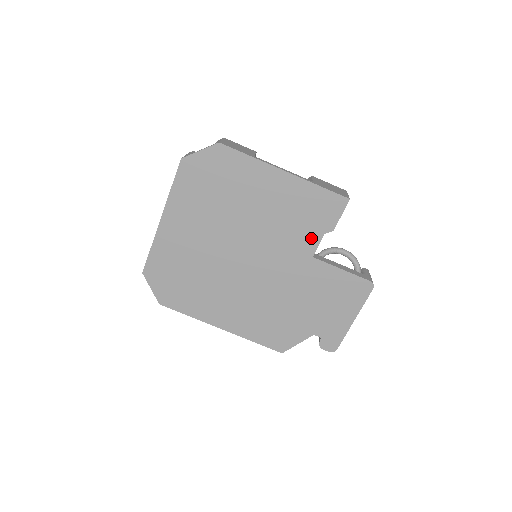
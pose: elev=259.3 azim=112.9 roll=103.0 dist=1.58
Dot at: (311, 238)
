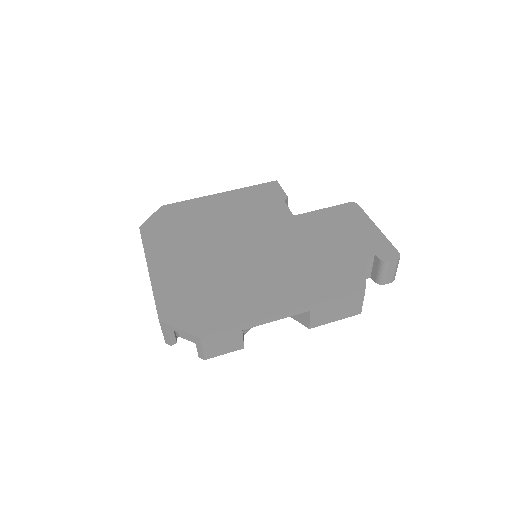
Dot at: (279, 208)
